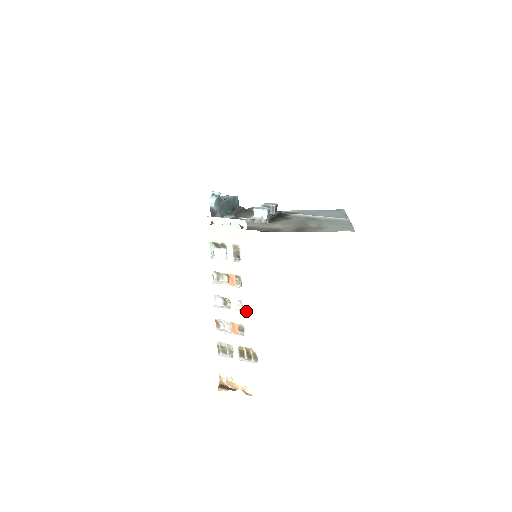
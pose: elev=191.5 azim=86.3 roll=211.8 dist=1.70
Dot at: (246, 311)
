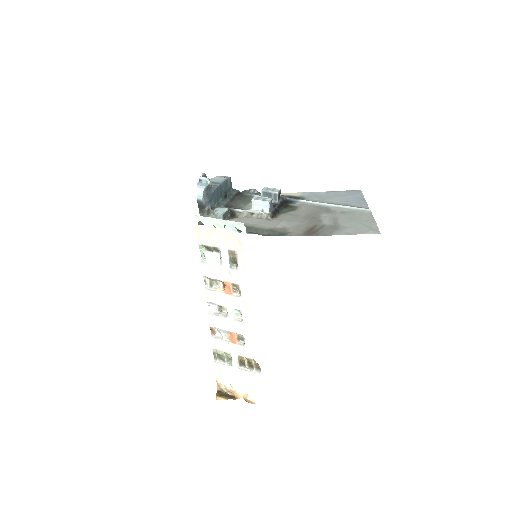
Dot at: (246, 322)
